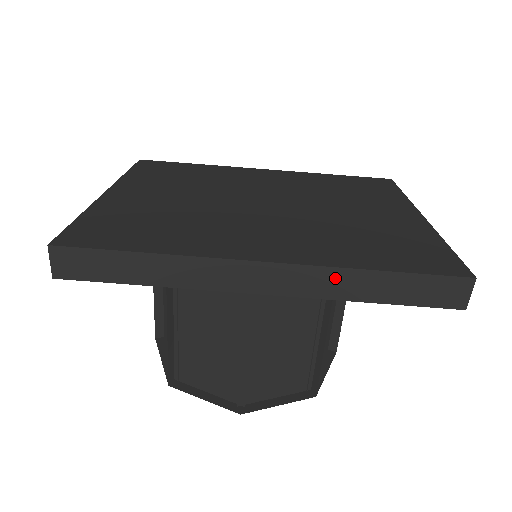
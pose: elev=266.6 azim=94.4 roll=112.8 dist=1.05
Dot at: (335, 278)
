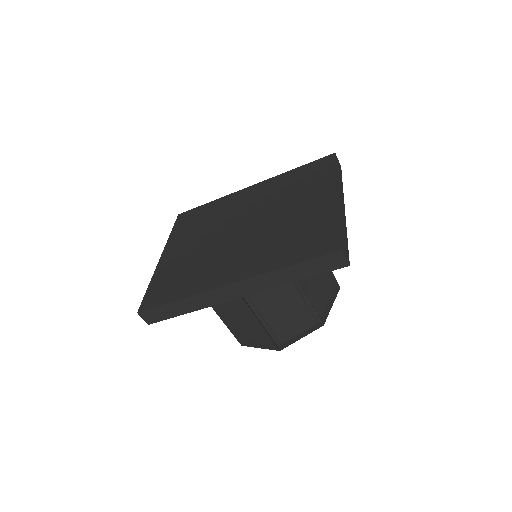
Dot at: (269, 278)
